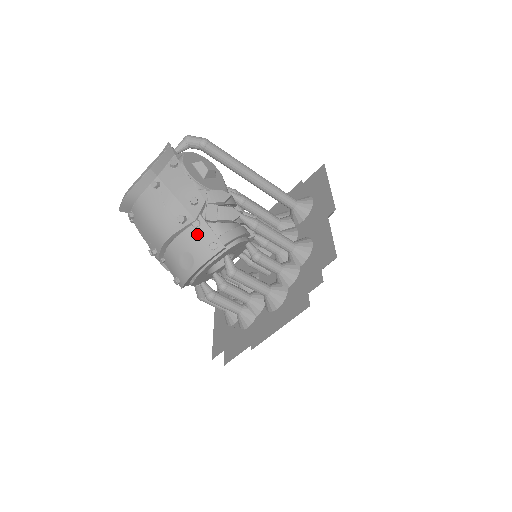
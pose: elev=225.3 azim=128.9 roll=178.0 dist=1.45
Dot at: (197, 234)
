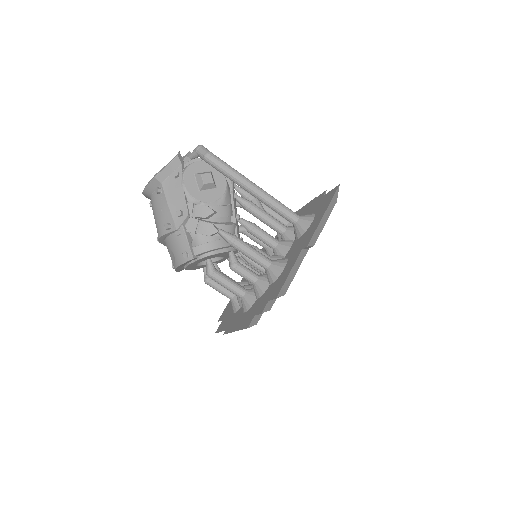
Dot at: (178, 241)
